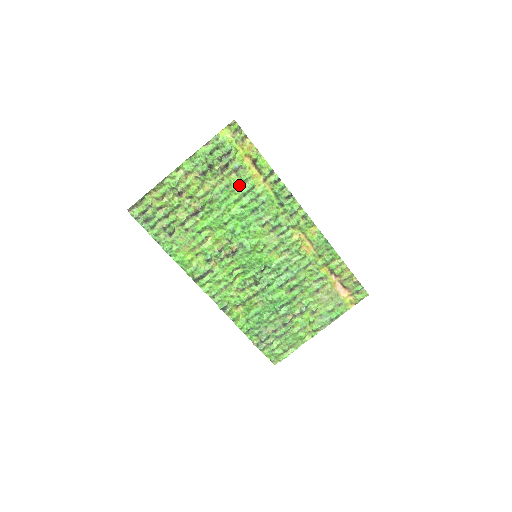
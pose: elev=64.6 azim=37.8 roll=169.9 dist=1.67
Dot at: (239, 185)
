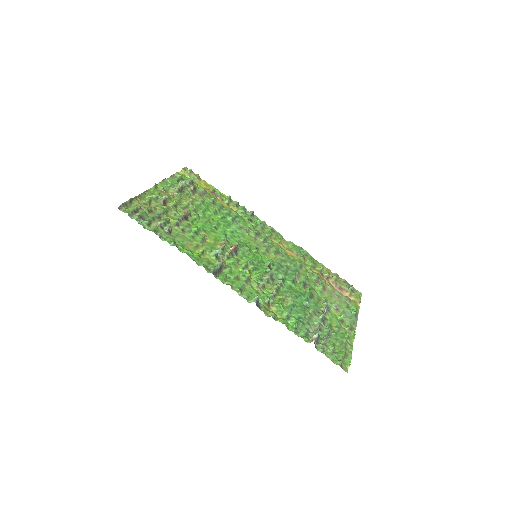
Dot at: (211, 204)
